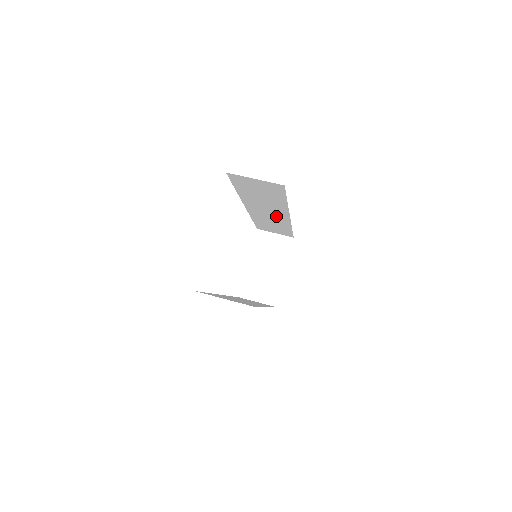
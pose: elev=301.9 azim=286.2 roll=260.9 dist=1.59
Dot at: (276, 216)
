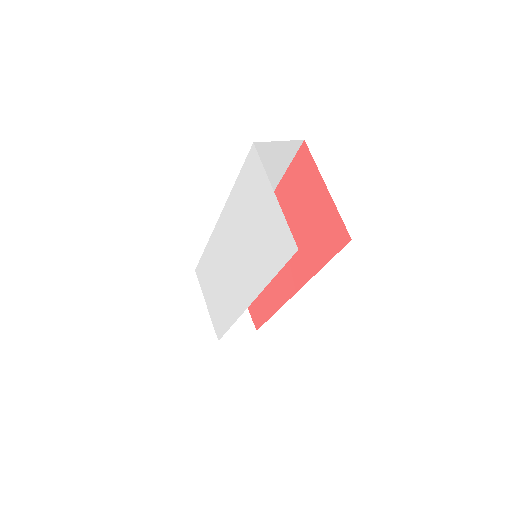
Dot at: occluded
